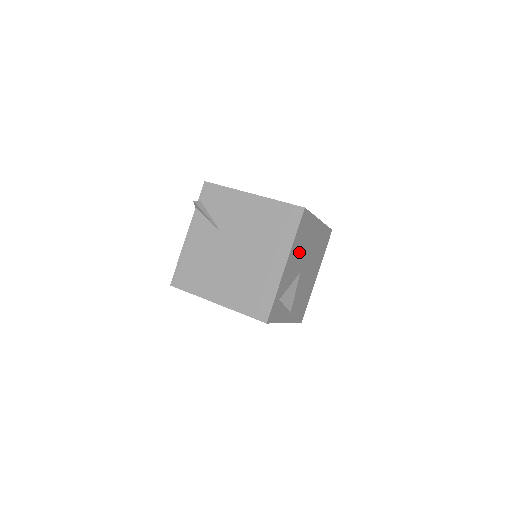
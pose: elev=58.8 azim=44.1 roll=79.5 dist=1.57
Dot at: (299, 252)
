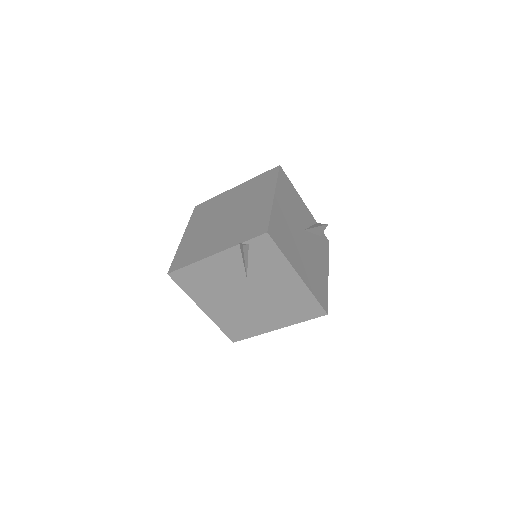
Dot at: occluded
